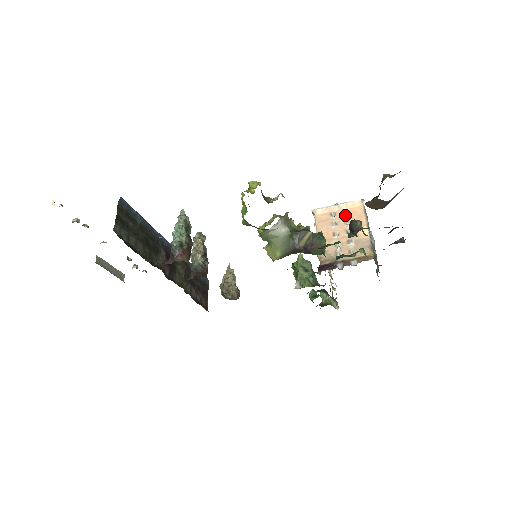
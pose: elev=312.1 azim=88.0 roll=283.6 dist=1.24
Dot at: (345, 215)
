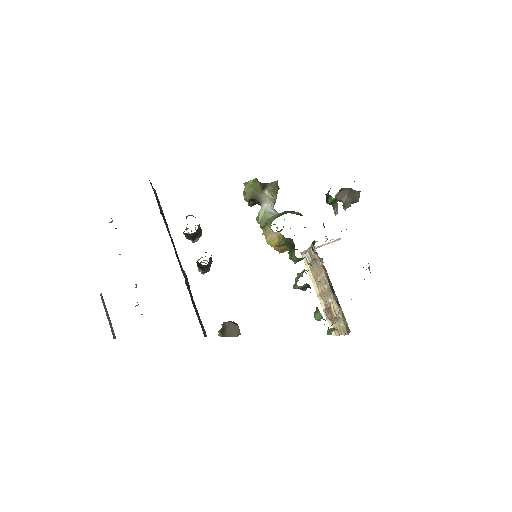
Dot at: occluded
